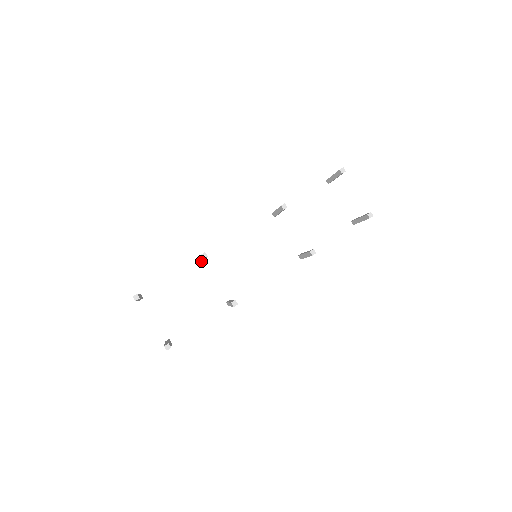
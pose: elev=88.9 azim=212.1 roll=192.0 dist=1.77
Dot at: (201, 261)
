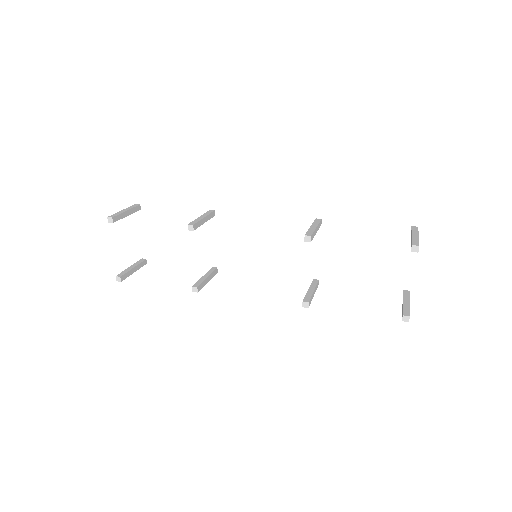
Dot at: occluded
